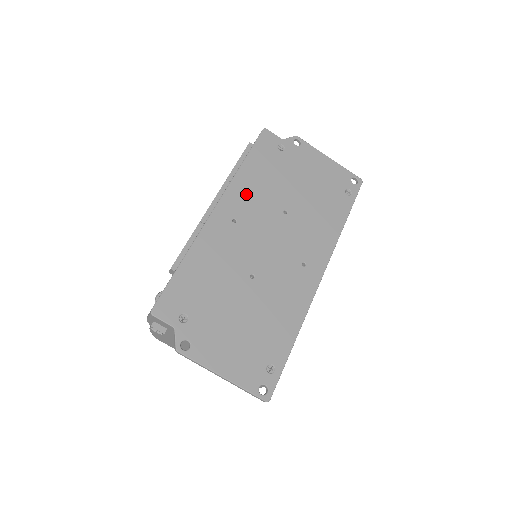
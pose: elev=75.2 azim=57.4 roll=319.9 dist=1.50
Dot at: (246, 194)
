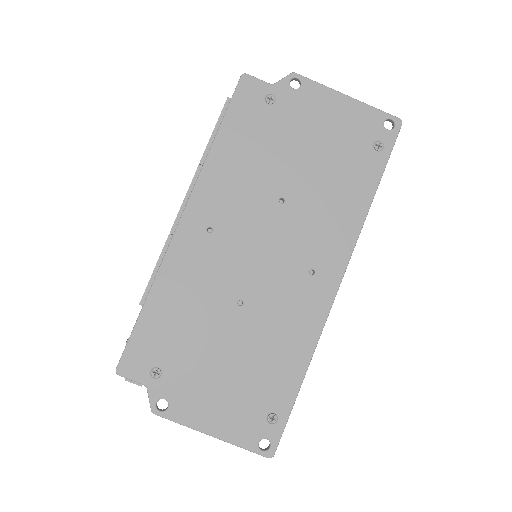
Dot at: (223, 186)
